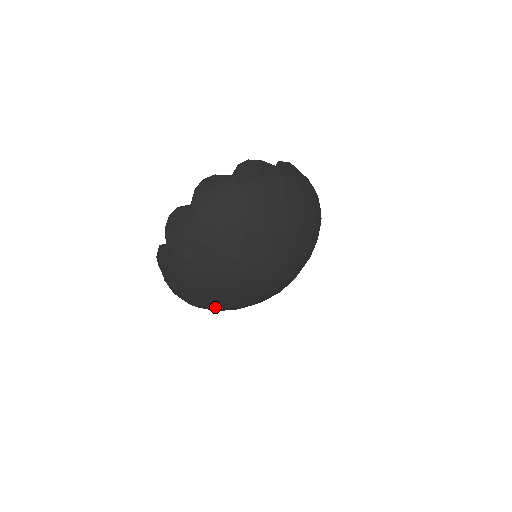
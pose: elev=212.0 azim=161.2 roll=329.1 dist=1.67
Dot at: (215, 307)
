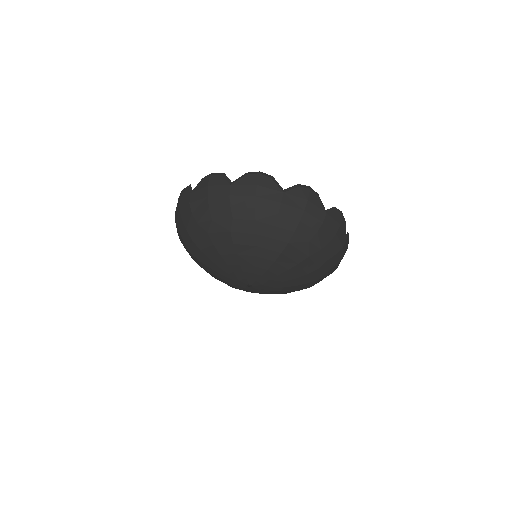
Dot at: (191, 247)
